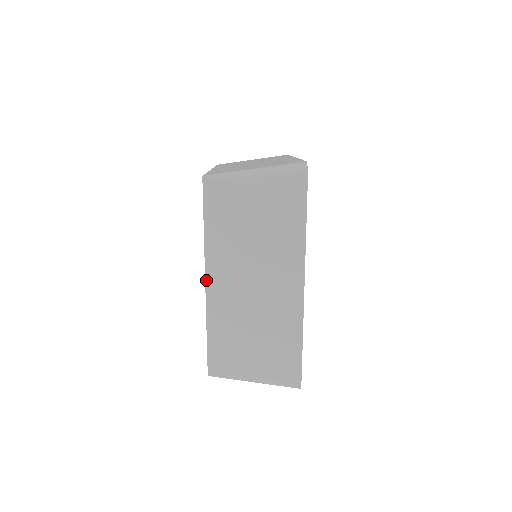
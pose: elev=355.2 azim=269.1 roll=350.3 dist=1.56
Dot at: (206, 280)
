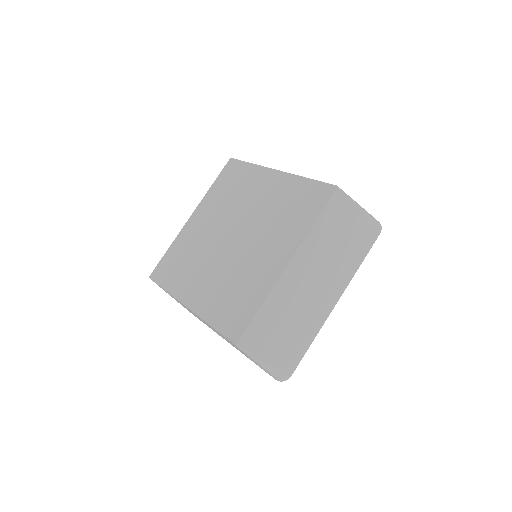
Dot at: (290, 262)
